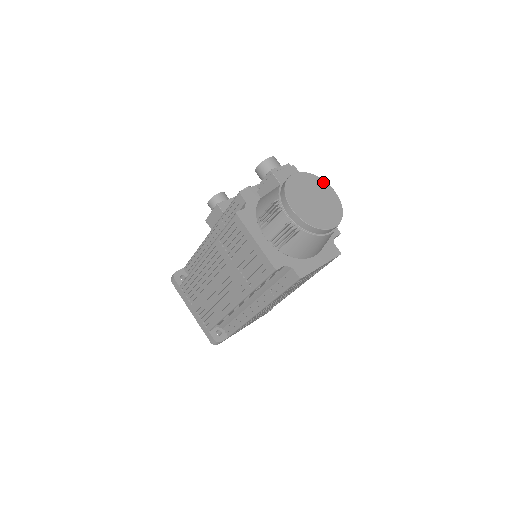
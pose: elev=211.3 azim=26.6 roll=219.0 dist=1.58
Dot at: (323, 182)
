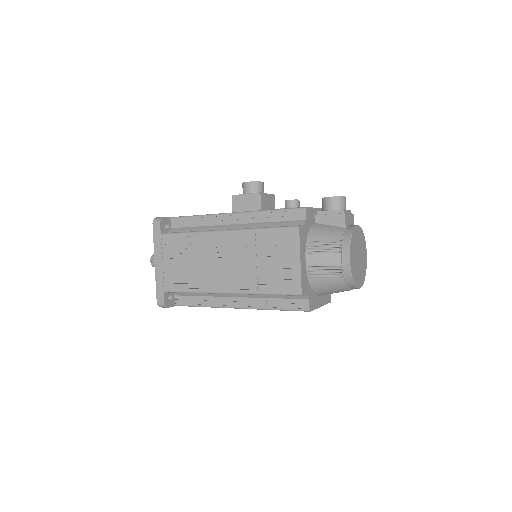
Dot at: (365, 243)
